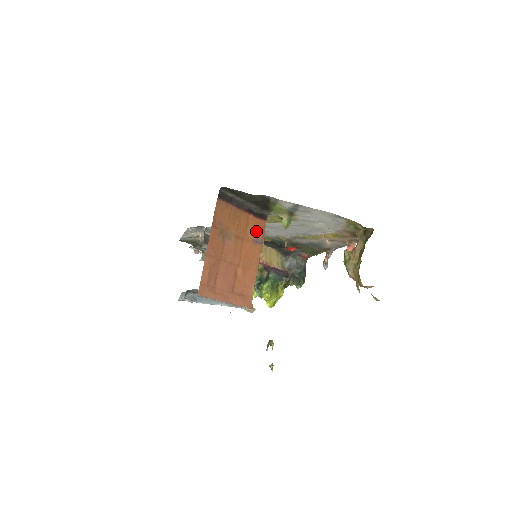
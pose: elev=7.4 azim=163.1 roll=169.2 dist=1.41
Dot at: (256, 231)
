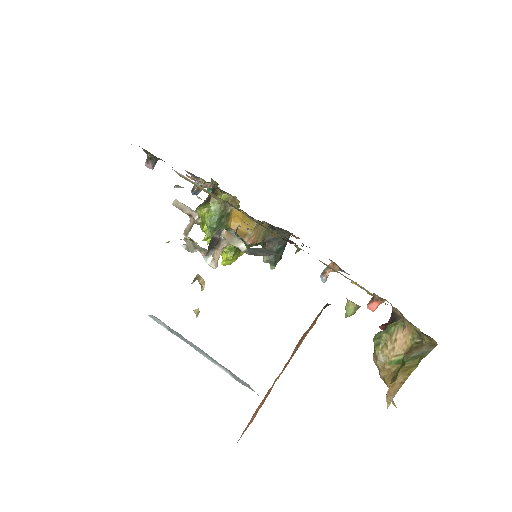
Dot at: occluded
